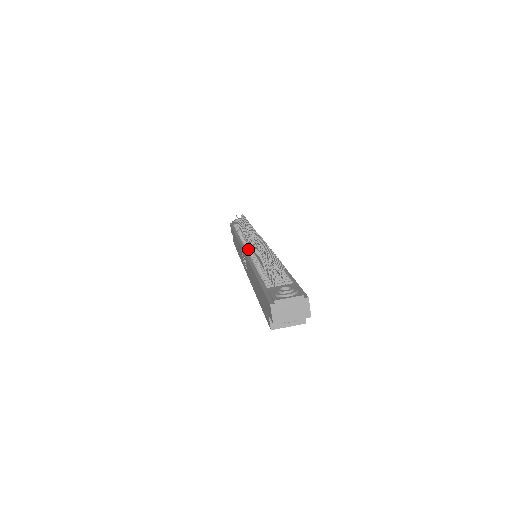
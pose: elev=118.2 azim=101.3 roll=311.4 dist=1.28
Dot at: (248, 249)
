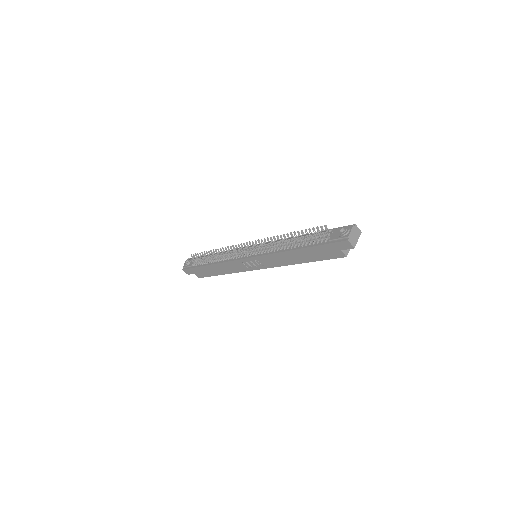
Dot at: (255, 253)
